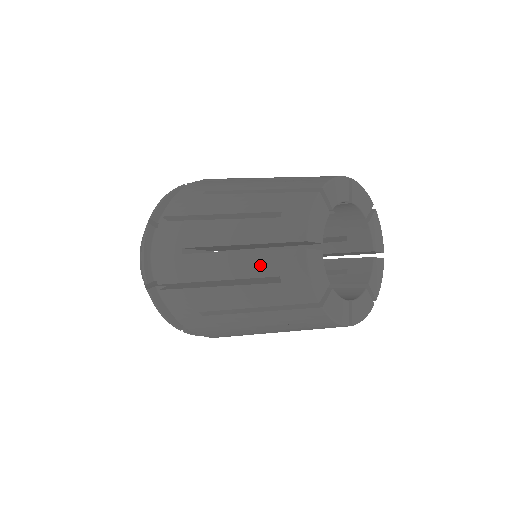
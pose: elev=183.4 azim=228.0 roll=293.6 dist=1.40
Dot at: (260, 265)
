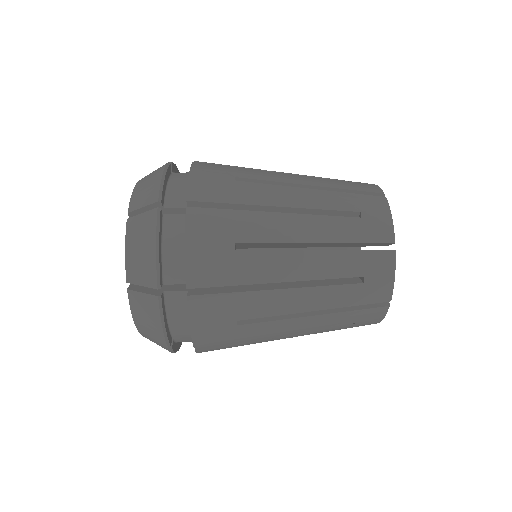
Dot at: (338, 321)
